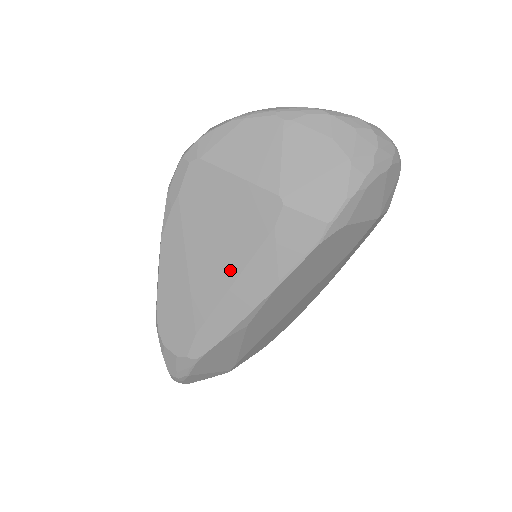
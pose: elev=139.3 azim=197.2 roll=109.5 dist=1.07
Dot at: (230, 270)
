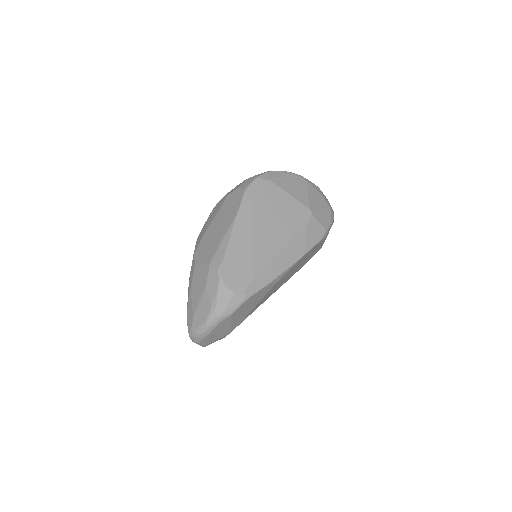
Dot at: (281, 241)
